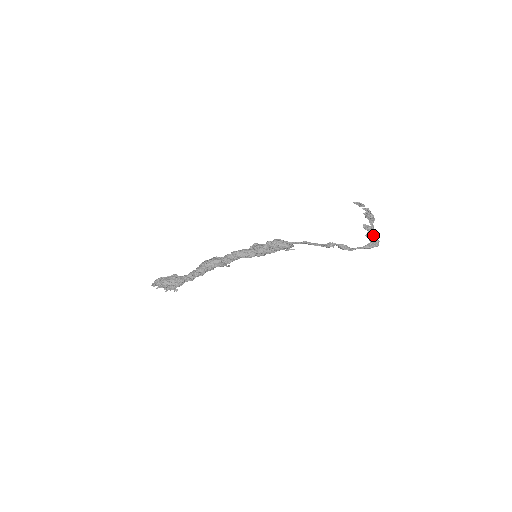
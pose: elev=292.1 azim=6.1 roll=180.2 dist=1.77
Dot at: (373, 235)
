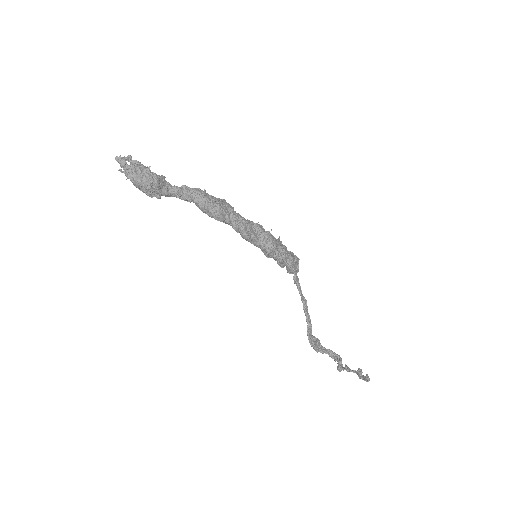
Dot at: occluded
